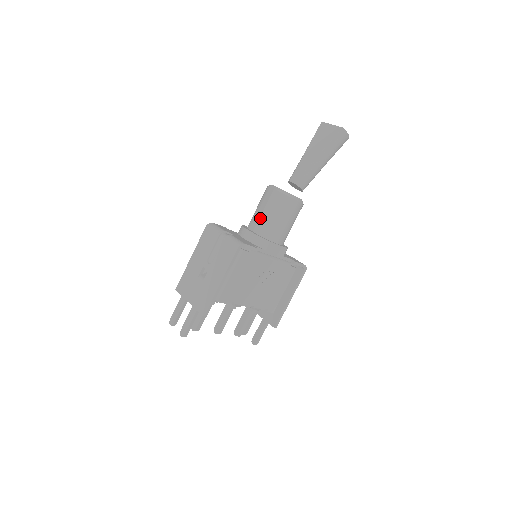
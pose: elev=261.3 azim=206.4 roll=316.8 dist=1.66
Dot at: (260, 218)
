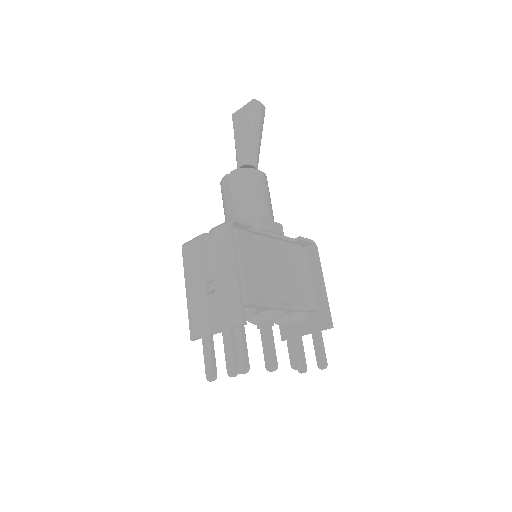
Dot at: (233, 211)
